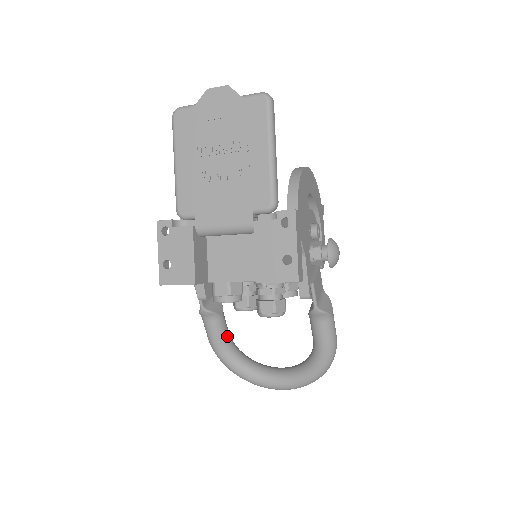
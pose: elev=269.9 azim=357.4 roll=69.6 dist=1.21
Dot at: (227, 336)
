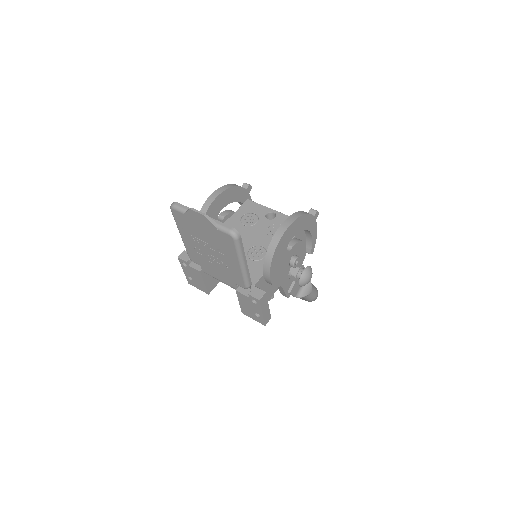
Dot at: occluded
